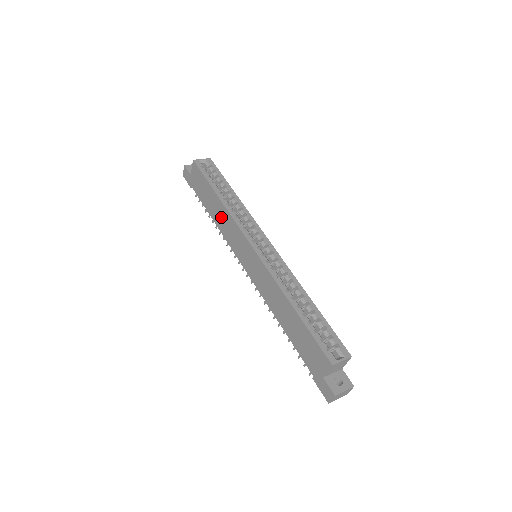
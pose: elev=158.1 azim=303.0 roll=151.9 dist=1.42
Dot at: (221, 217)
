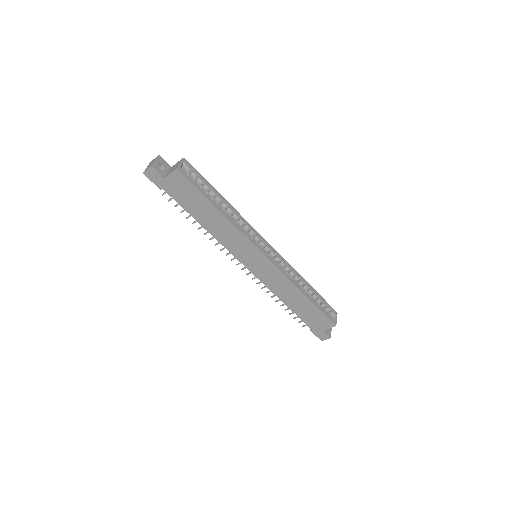
Dot at: (220, 228)
